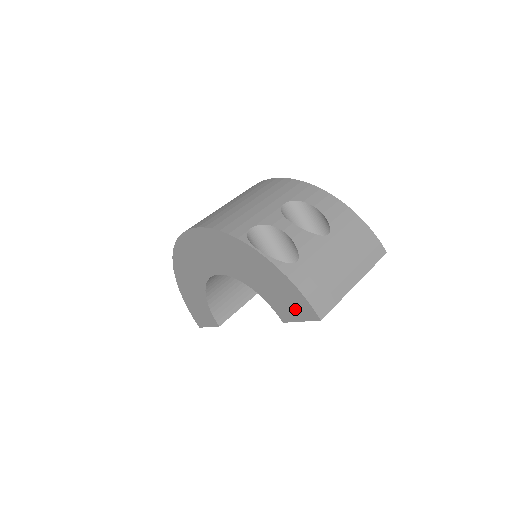
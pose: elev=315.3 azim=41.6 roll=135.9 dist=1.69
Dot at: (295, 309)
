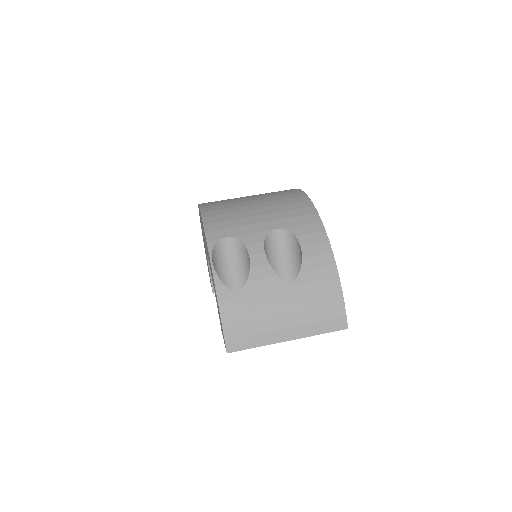
Dot at: occluded
